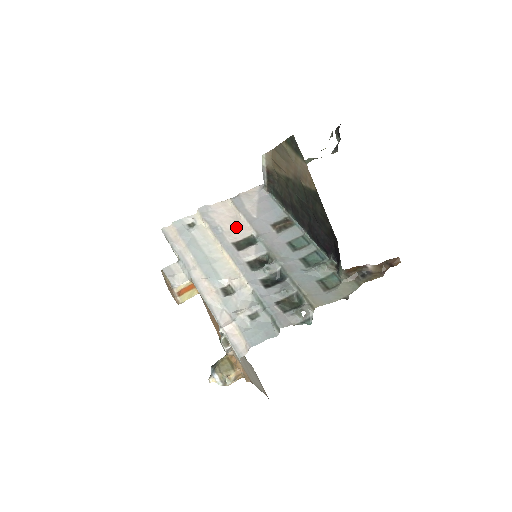
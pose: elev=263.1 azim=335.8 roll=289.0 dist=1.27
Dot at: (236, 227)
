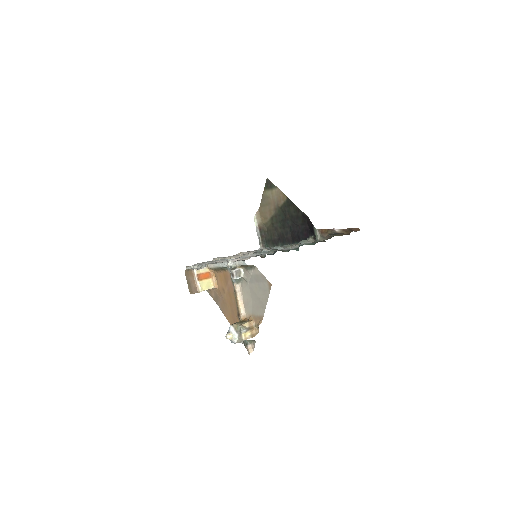
Dot at: occluded
